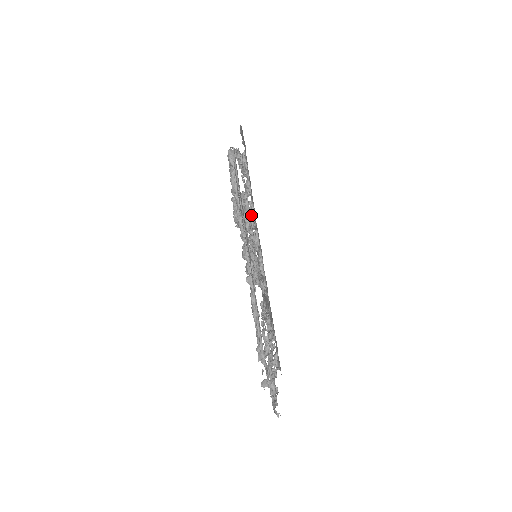
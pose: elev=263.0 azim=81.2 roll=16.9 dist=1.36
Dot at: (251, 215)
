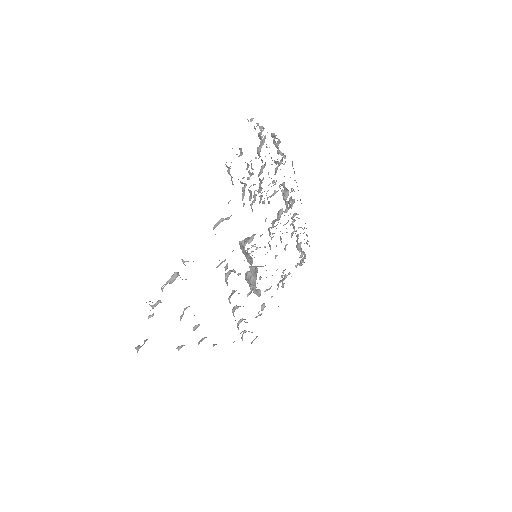
Dot at: occluded
